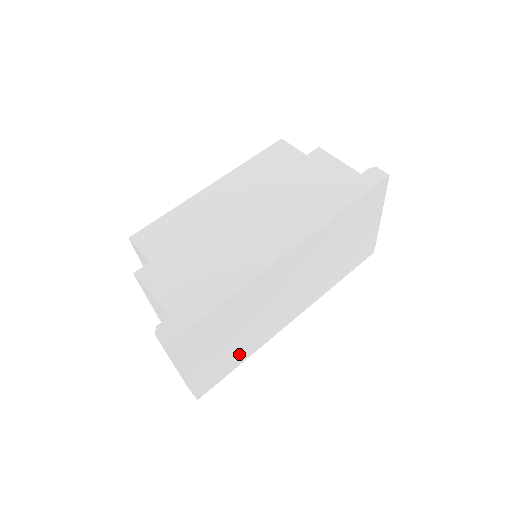
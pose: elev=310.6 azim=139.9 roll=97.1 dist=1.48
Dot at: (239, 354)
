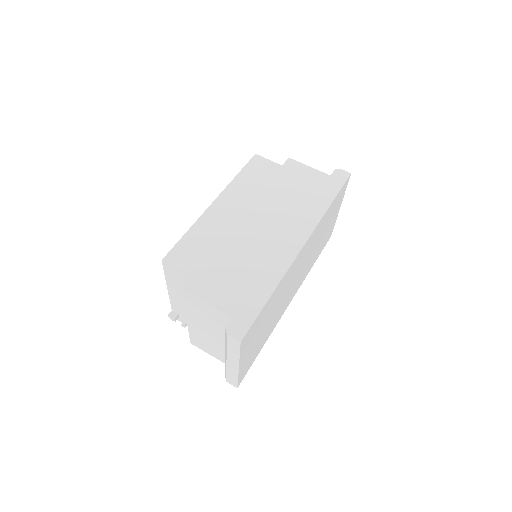
Dot at: (263, 340)
